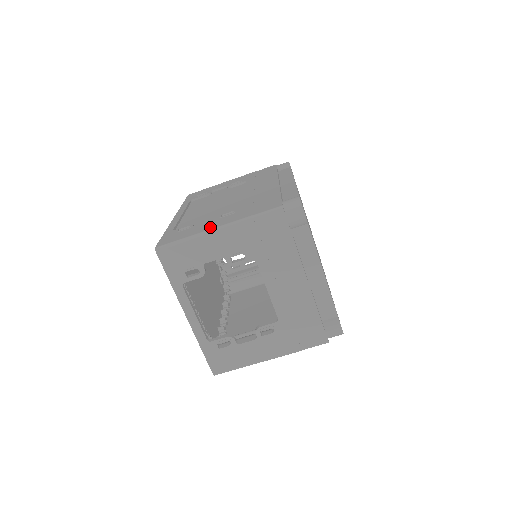
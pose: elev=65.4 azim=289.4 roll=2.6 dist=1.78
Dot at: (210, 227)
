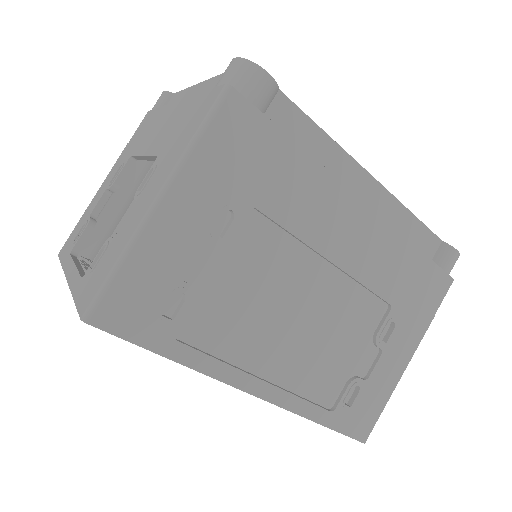
Dot at: occluded
